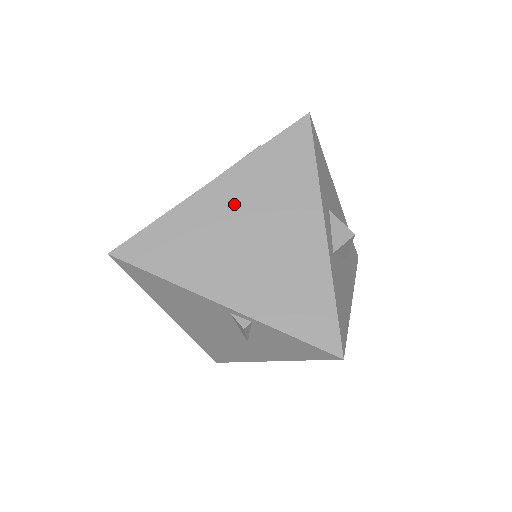
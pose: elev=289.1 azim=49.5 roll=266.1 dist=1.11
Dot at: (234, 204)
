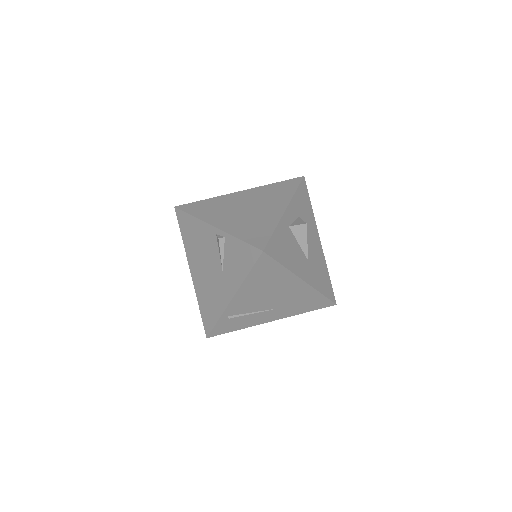
Dot at: (246, 198)
